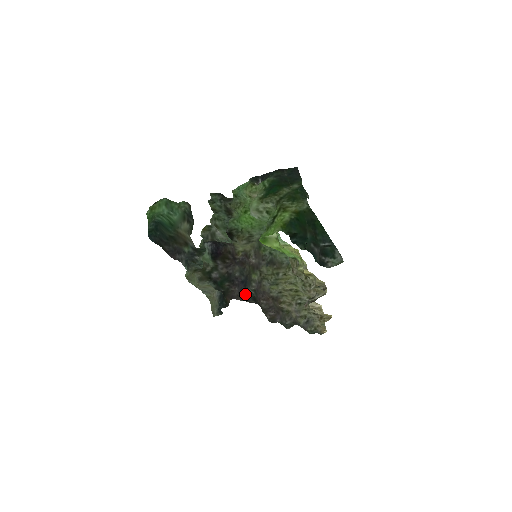
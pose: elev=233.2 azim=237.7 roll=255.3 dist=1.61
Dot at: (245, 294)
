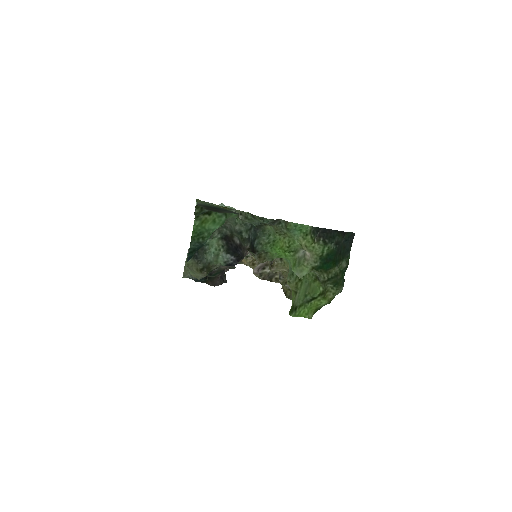
Dot at: occluded
